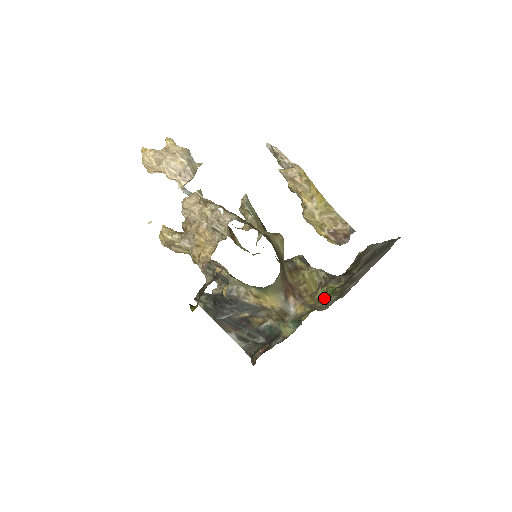
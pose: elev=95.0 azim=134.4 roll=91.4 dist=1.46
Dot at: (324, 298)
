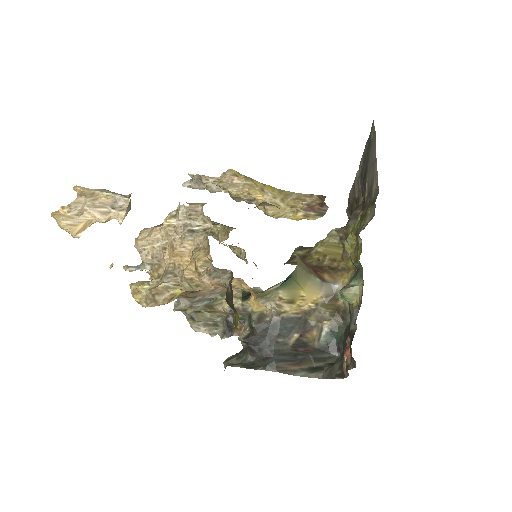
Dot at: (360, 228)
